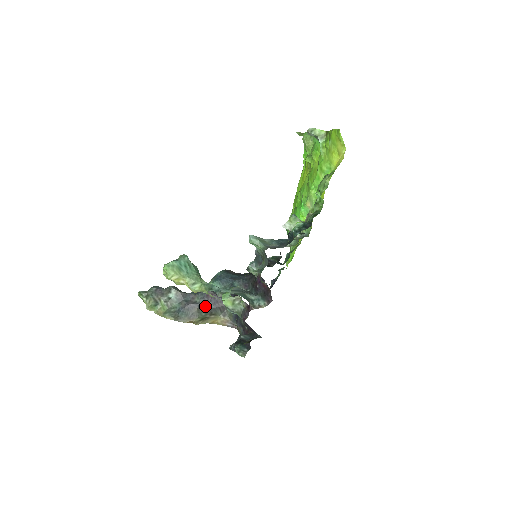
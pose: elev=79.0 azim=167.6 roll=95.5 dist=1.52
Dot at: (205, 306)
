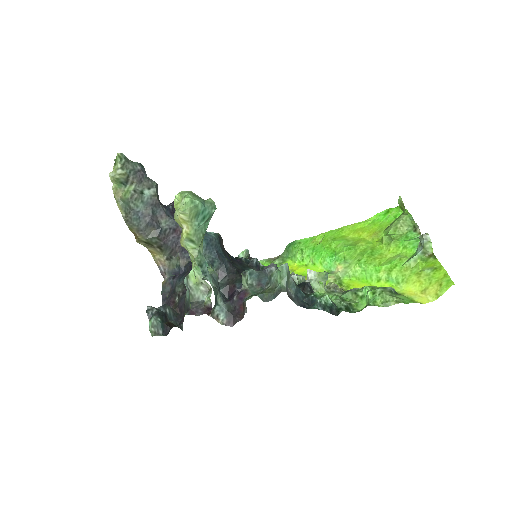
Dot at: (163, 236)
